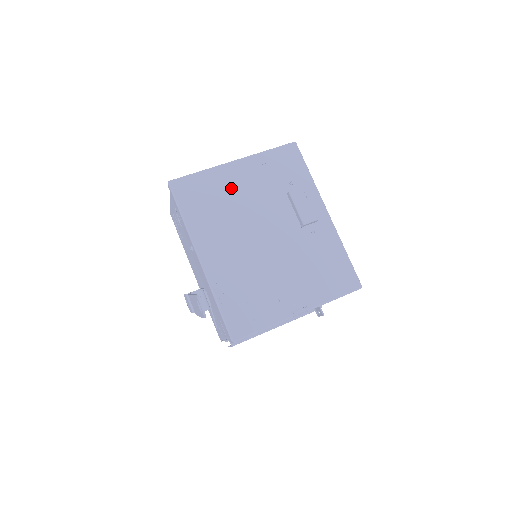
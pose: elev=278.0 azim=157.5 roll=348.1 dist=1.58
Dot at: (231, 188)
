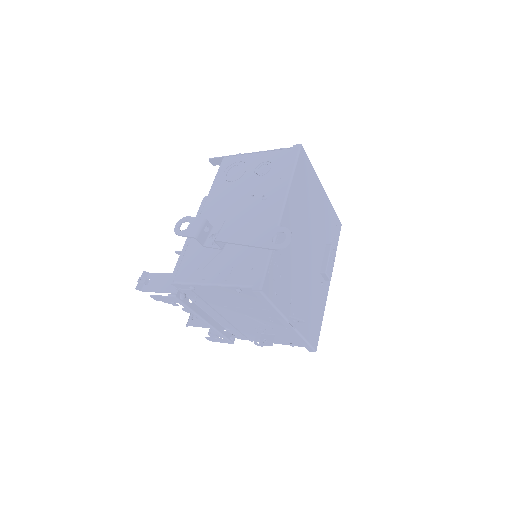
Dot at: (315, 199)
